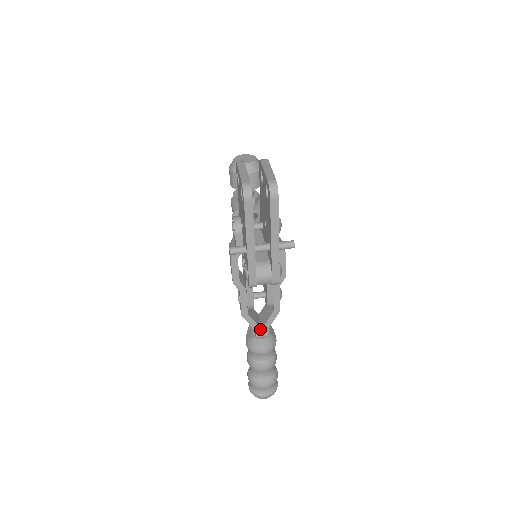
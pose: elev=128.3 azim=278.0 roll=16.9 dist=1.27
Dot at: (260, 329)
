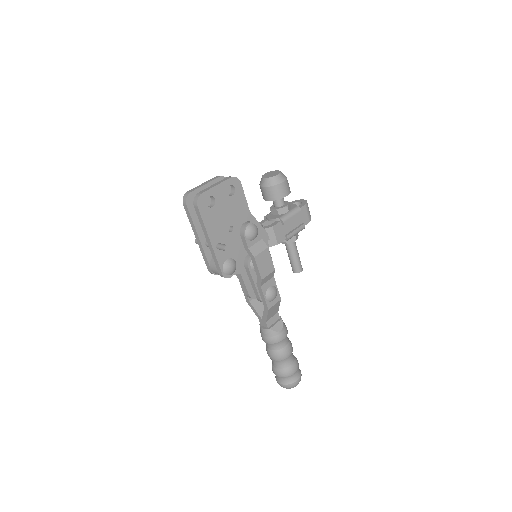
Dot at: (261, 319)
